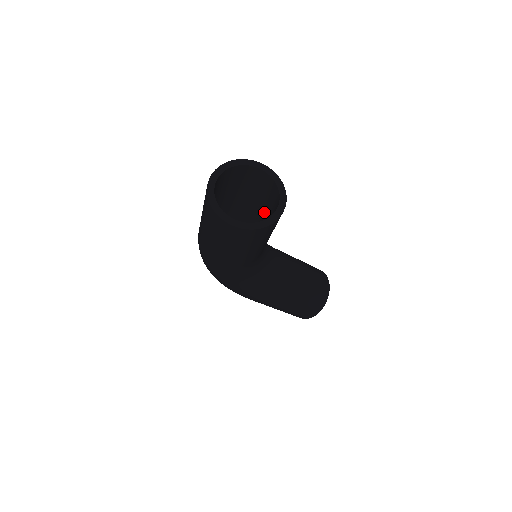
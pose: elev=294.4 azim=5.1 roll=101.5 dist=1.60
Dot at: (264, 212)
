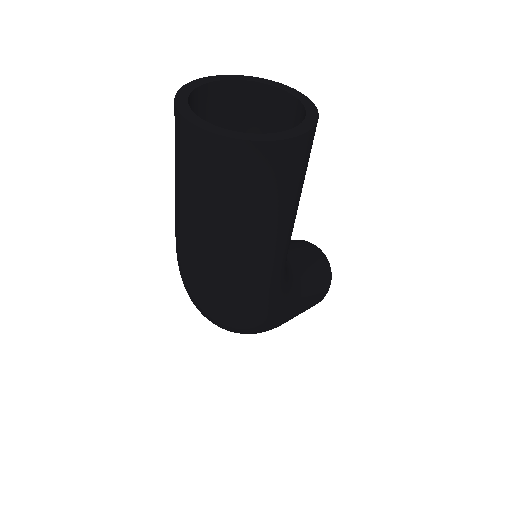
Dot at: occluded
